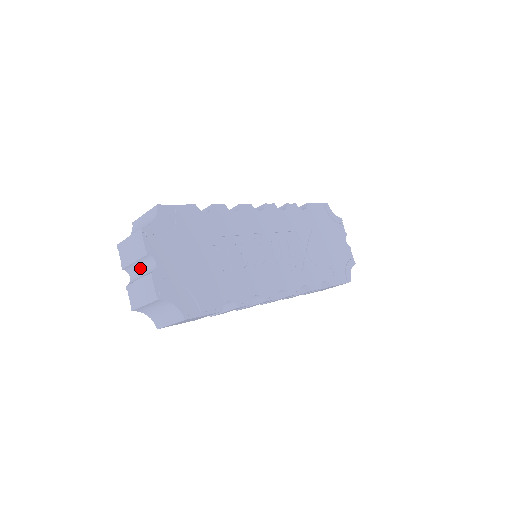
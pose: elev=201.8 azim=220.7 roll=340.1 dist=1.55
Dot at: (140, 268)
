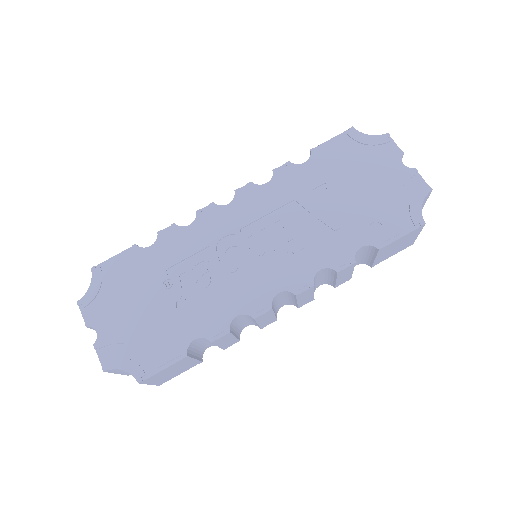
Dot at: occluded
